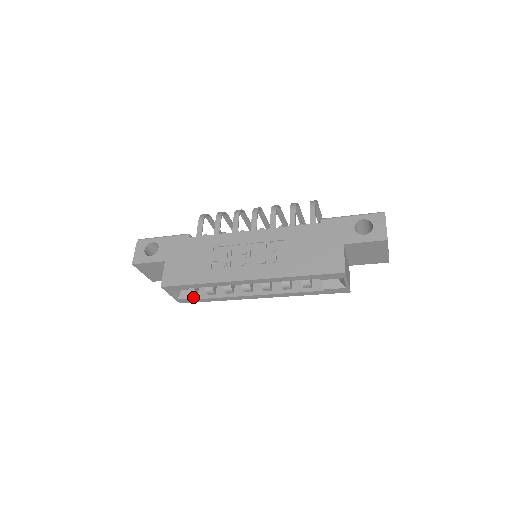
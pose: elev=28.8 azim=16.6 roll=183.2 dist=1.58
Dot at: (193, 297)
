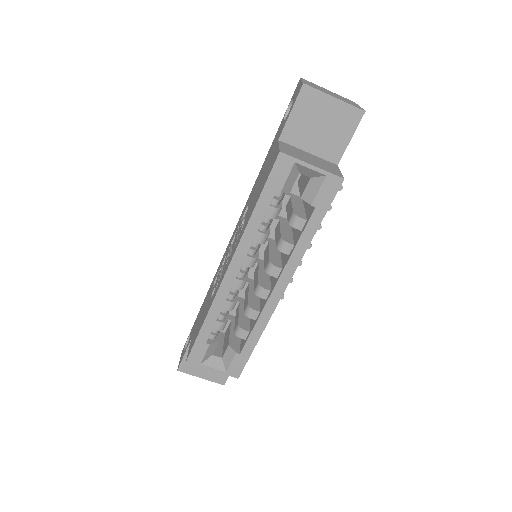
Dot at: (233, 355)
